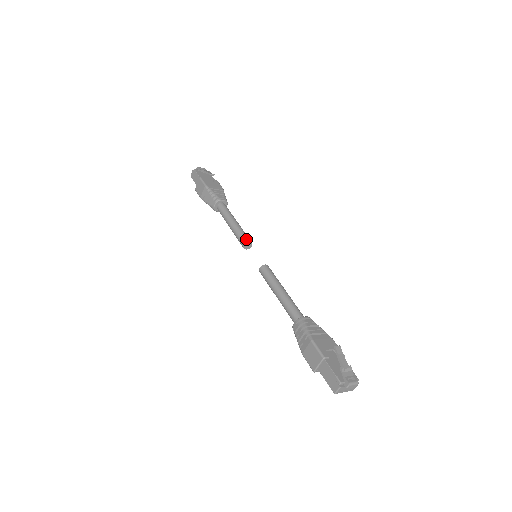
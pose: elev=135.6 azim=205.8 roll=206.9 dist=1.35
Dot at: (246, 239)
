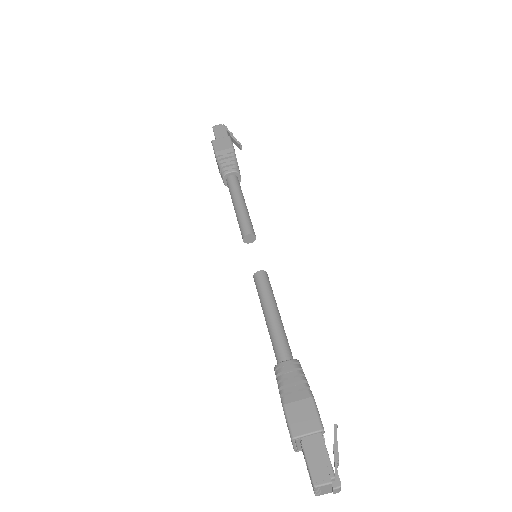
Dot at: occluded
